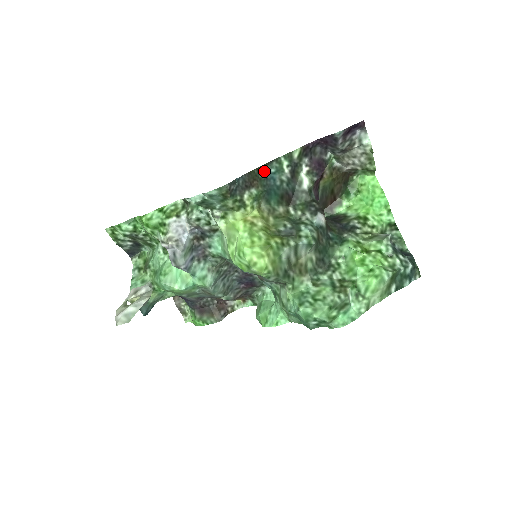
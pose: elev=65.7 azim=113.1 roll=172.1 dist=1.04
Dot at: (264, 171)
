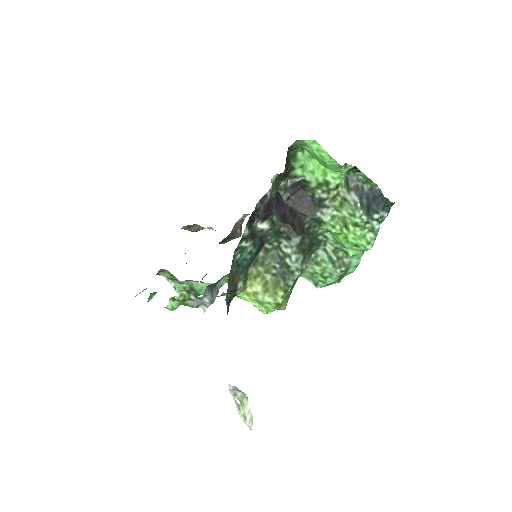
Dot at: (233, 264)
